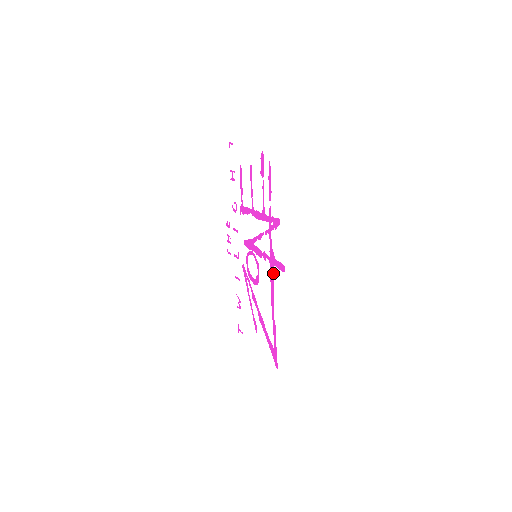
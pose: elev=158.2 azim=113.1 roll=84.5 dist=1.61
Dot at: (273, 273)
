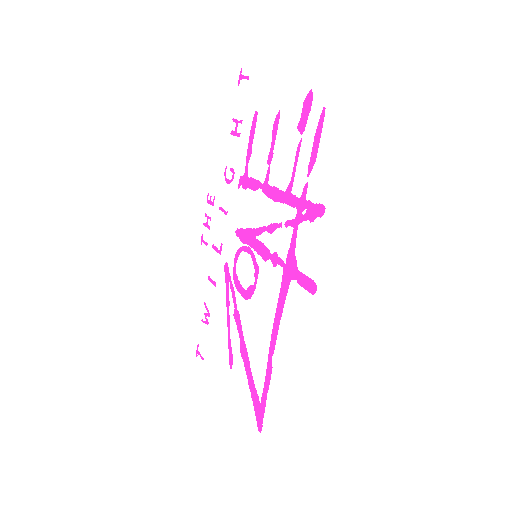
Dot at: (287, 290)
